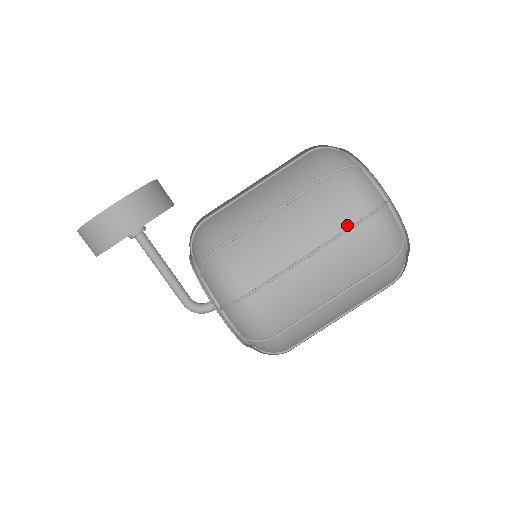
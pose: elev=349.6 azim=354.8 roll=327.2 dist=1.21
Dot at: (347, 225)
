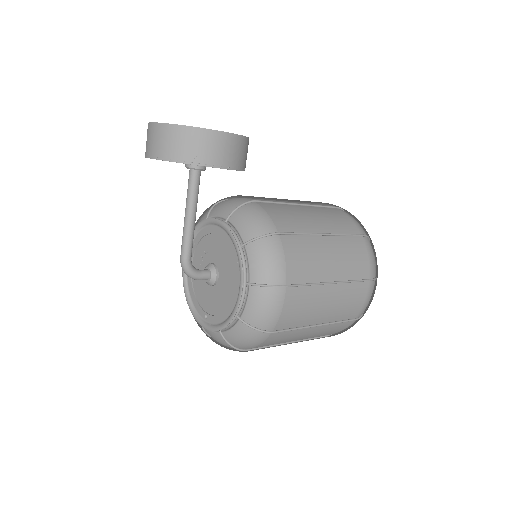
Dot at: (360, 277)
